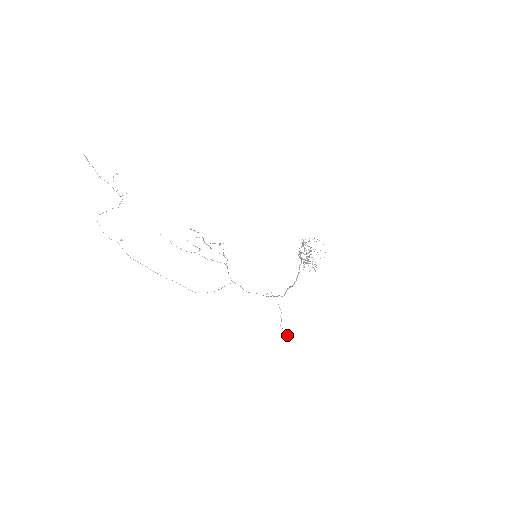
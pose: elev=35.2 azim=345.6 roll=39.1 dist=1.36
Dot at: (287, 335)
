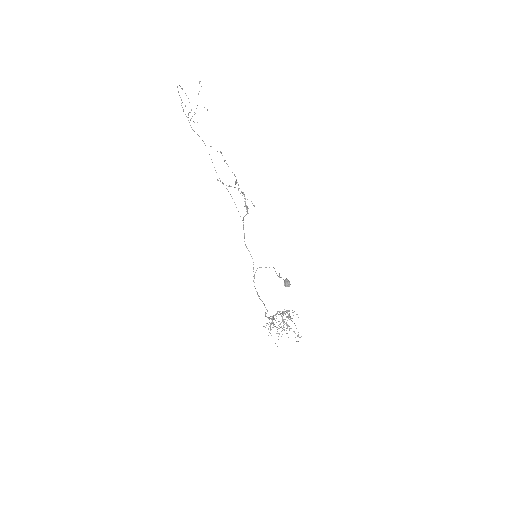
Dot at: occluded
